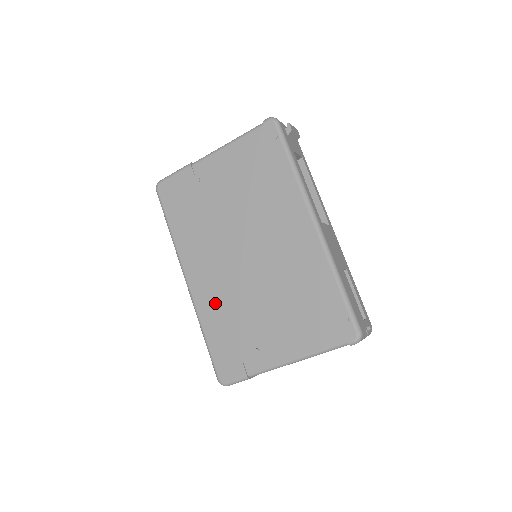
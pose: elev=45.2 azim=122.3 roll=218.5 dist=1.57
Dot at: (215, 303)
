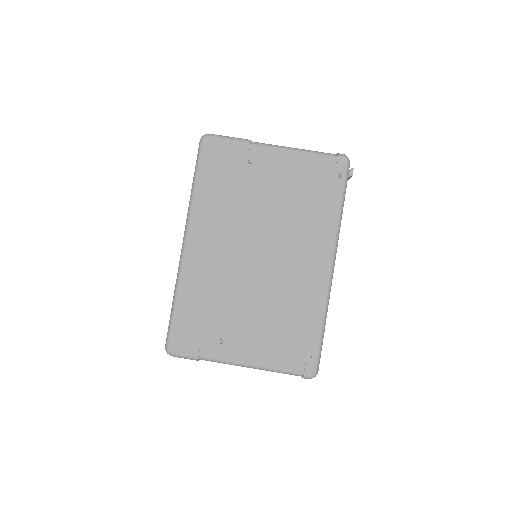
Dot at: (203, 279)
